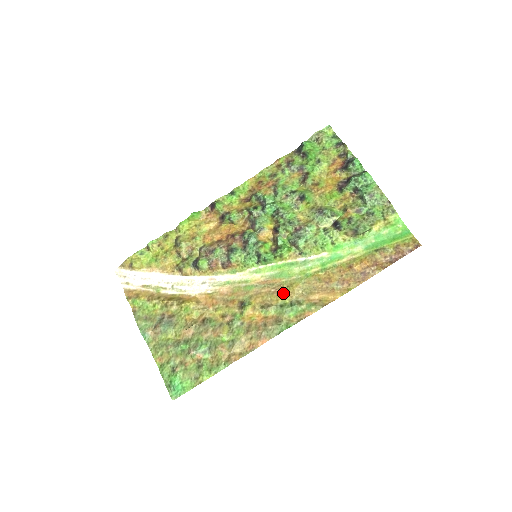
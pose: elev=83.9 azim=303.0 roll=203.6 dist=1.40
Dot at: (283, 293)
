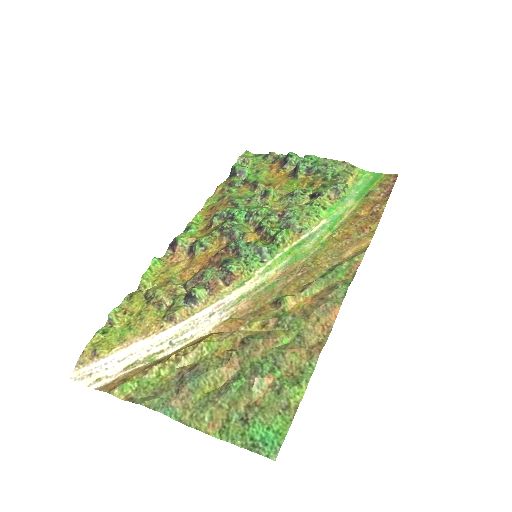
Dot at: (313, 269)
